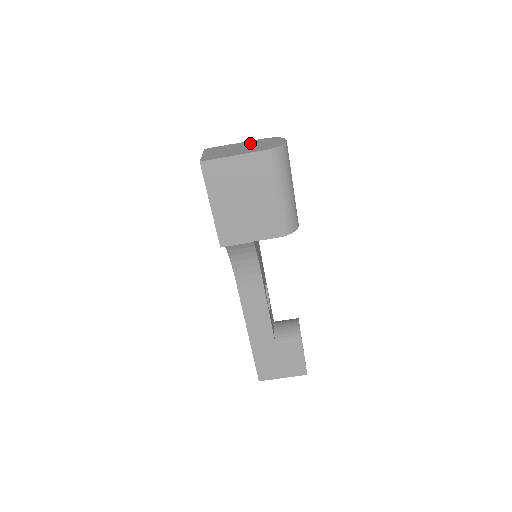
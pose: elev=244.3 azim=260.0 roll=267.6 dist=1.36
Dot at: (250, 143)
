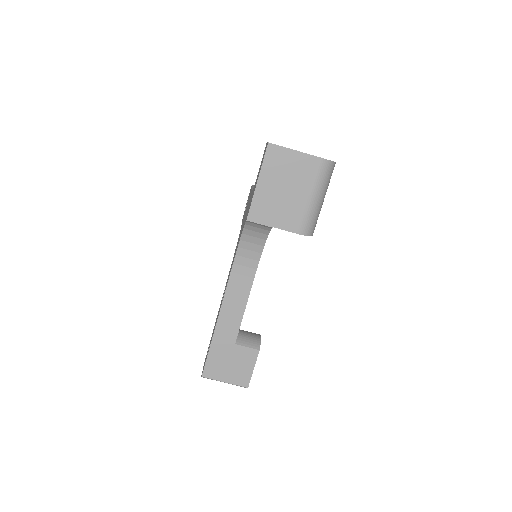
Dot at: occluded
